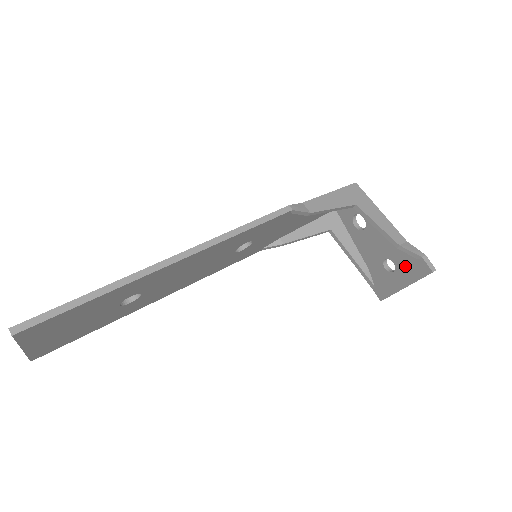
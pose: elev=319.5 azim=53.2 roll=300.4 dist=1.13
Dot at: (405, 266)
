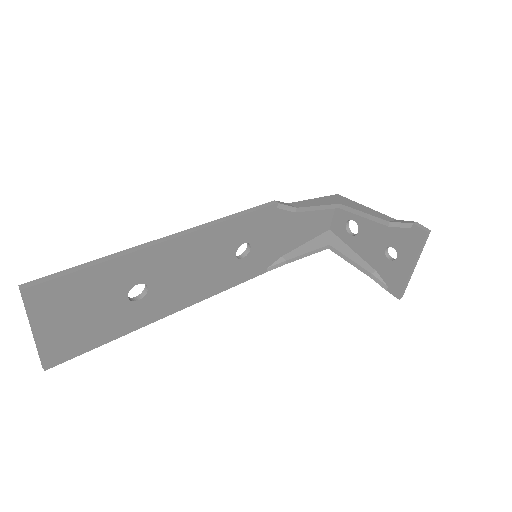
Dot at: (404, 243)
